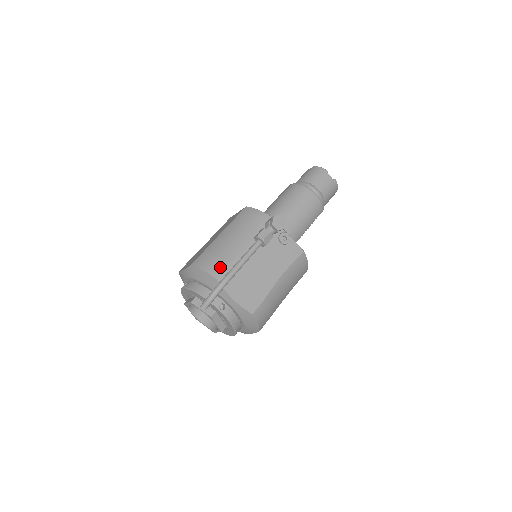
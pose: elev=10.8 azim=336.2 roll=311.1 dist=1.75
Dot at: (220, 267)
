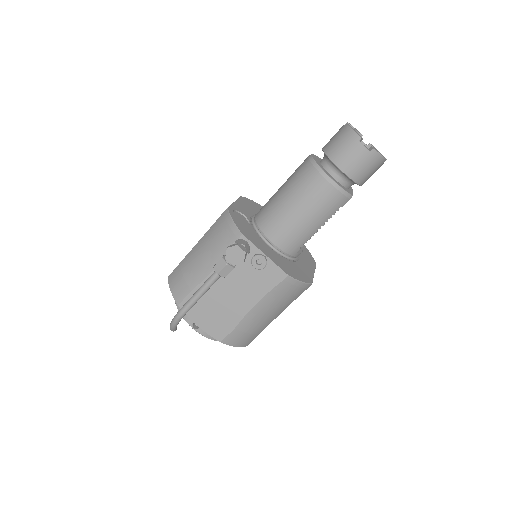
Dot at: (183, 292)
